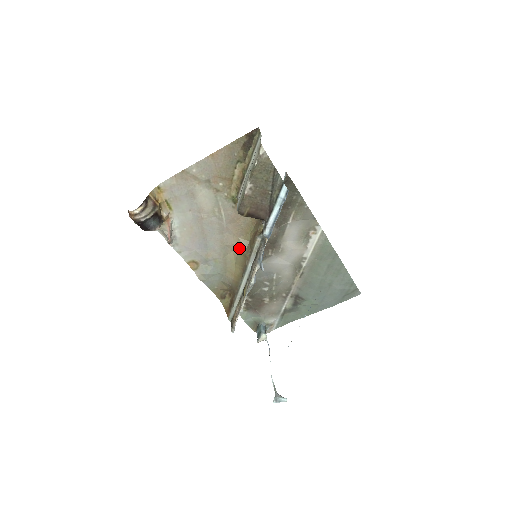
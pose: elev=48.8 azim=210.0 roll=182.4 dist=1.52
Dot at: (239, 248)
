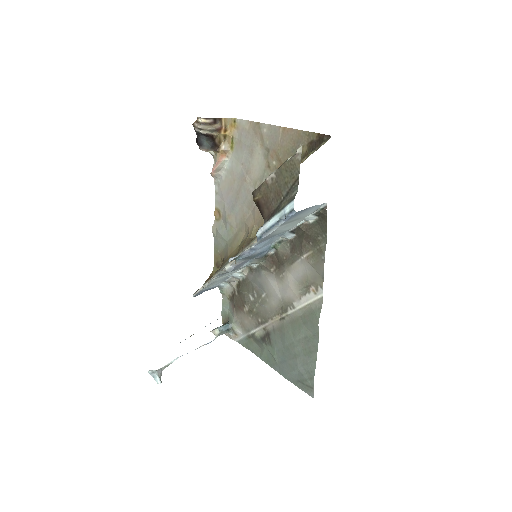
Dot at: (248, 234)
